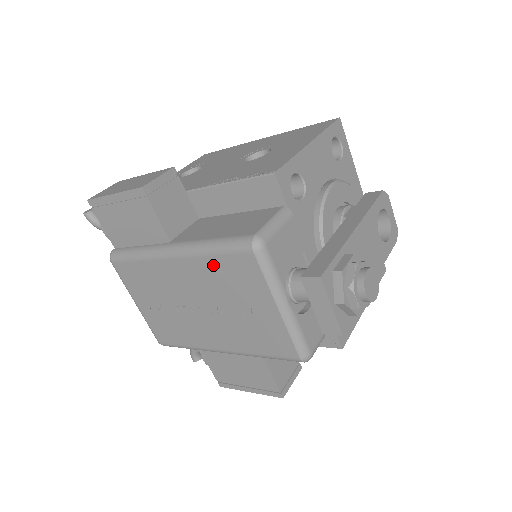
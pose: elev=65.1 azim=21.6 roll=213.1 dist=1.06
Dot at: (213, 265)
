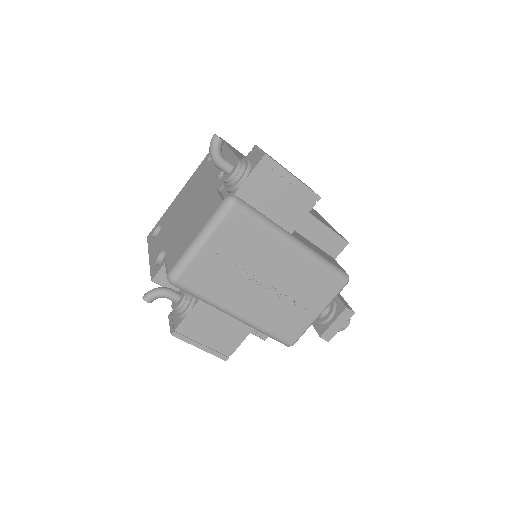
Dot at: (316, 272)
